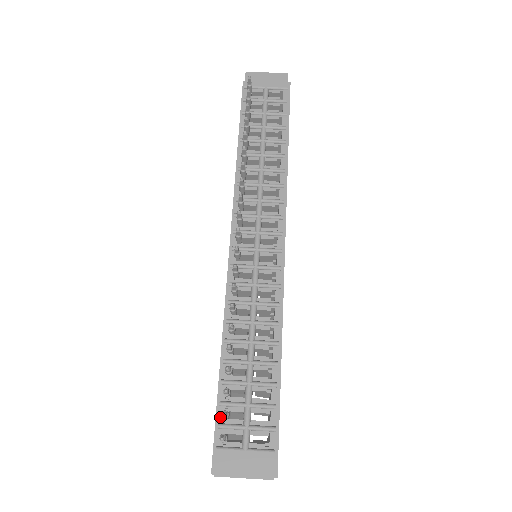
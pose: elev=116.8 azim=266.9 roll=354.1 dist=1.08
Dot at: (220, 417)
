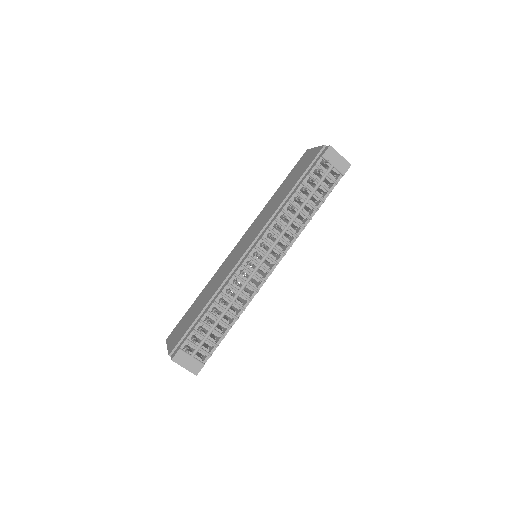
Dot at: (189, 336)
